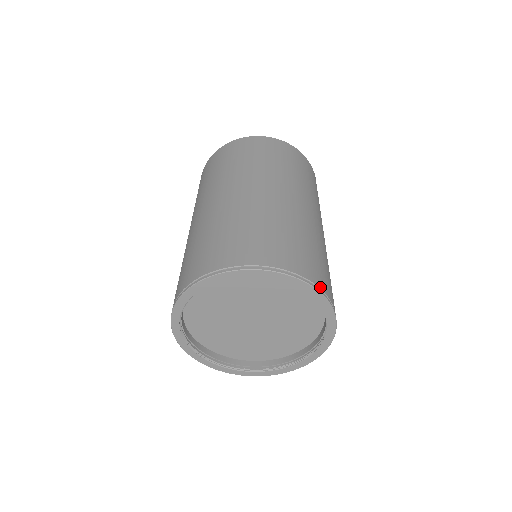
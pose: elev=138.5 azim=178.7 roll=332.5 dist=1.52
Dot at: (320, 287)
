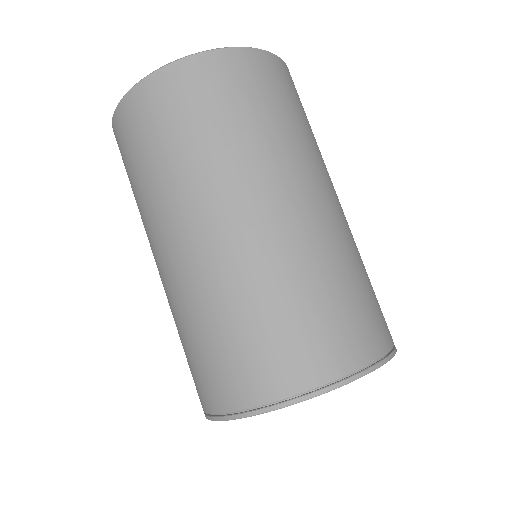
Dot at: (345, 373)
